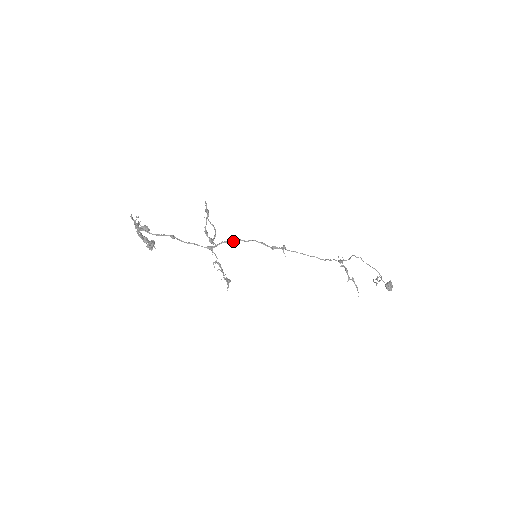
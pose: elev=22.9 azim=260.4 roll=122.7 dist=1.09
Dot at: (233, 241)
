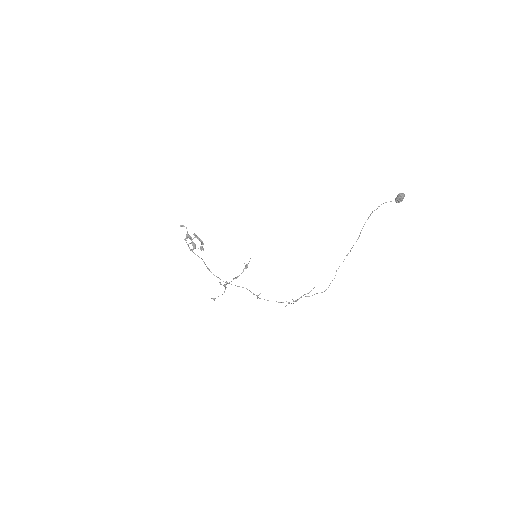
Dot at: occluded
